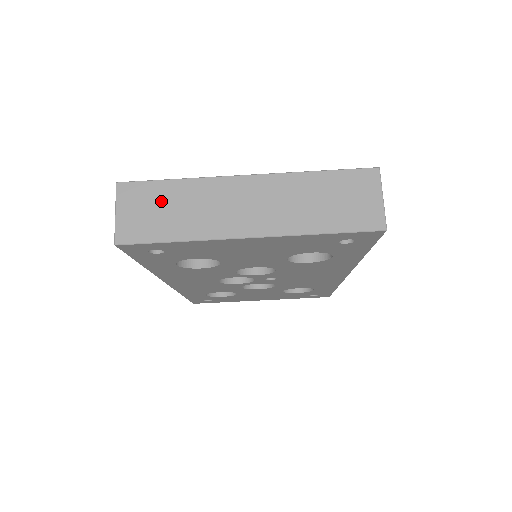
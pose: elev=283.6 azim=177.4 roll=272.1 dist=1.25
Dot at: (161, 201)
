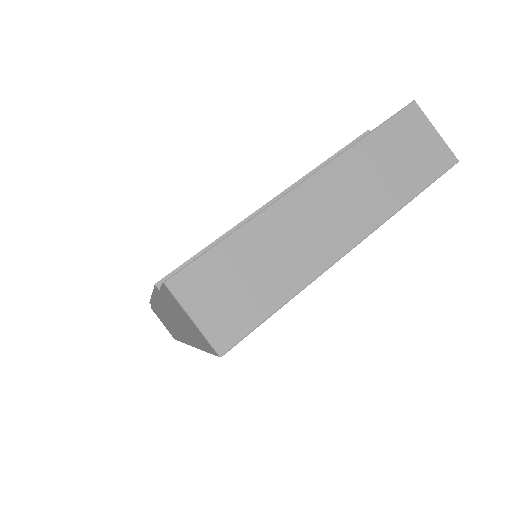
Dot at: (235, 270)
